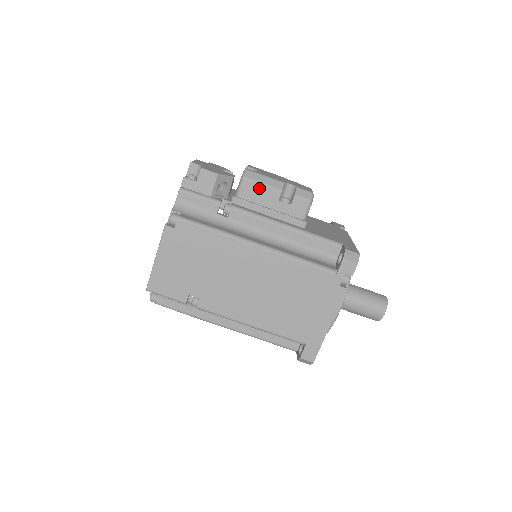
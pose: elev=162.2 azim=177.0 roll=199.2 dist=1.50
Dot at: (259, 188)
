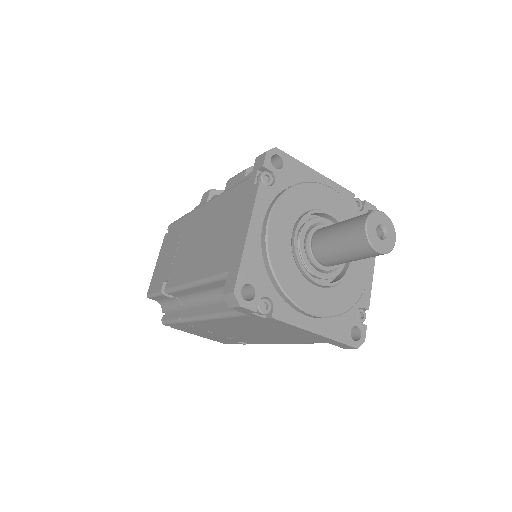
Dot at: (234, 179)
